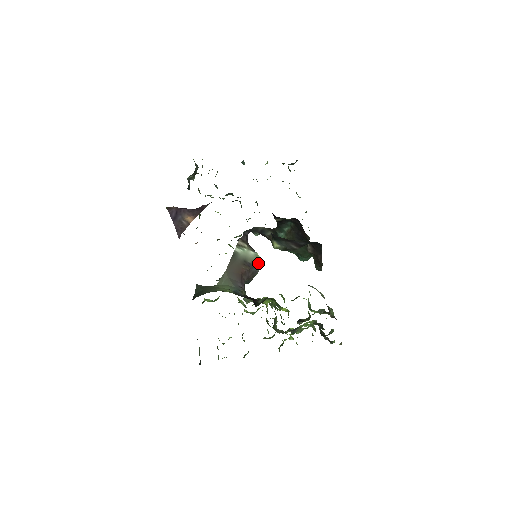
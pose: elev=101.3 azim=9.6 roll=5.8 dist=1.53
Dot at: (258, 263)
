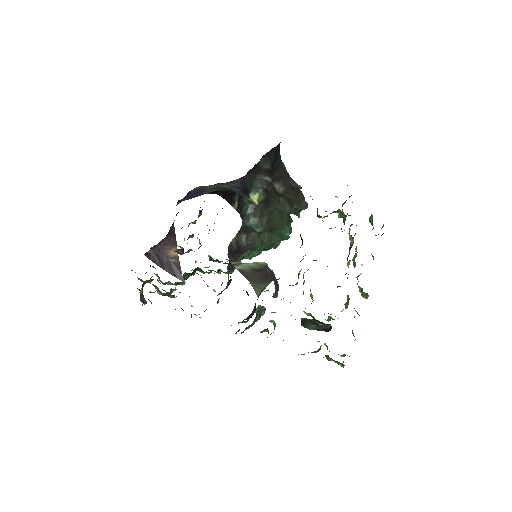
Dot at: (265, 266)
